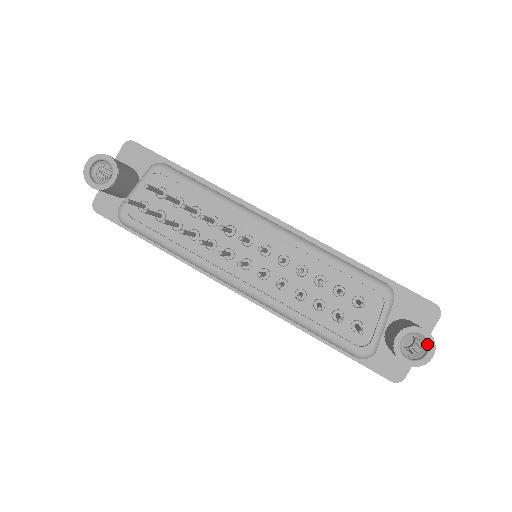
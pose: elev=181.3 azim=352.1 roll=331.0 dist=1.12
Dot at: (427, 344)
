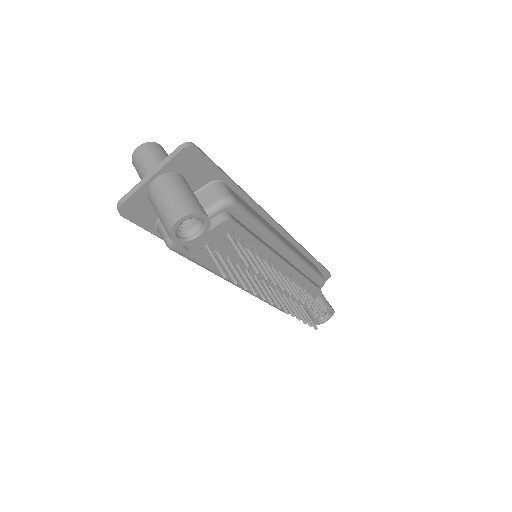
Dot at: (329, 315)
